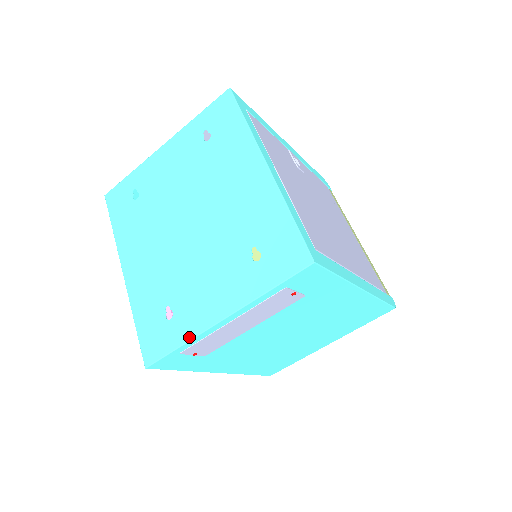
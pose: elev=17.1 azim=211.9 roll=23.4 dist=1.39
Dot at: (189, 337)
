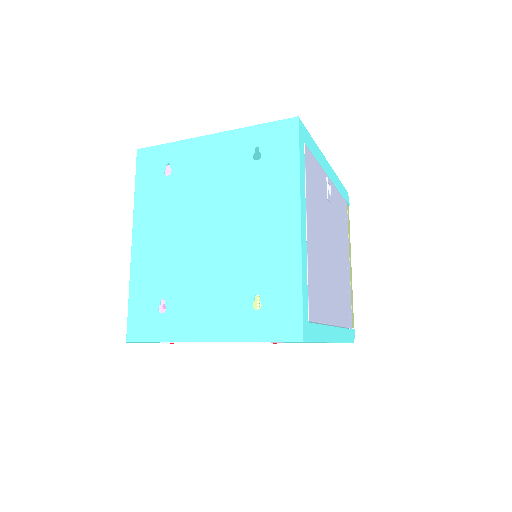
Dot at: (173, 339)
